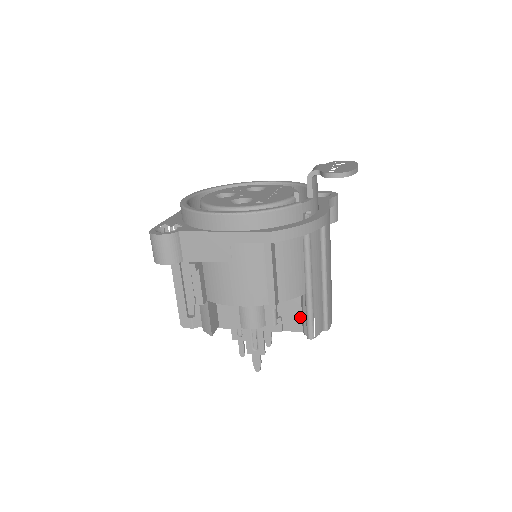
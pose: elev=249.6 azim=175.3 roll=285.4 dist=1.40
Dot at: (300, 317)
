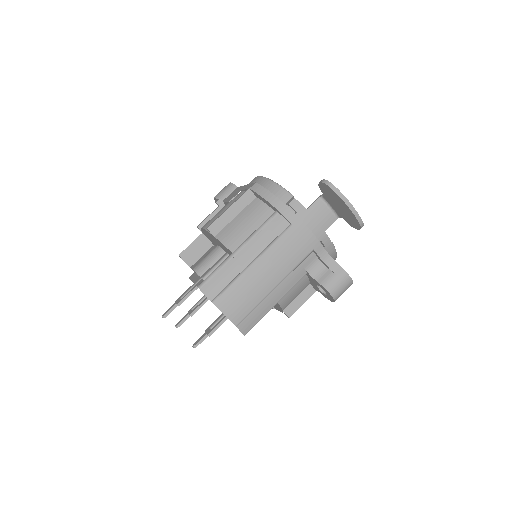
Dot at: occluded
